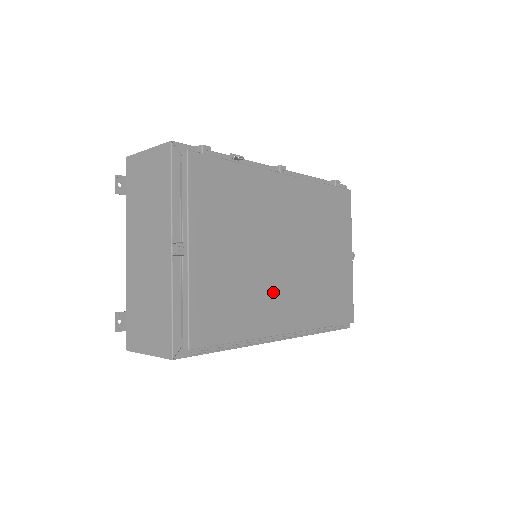
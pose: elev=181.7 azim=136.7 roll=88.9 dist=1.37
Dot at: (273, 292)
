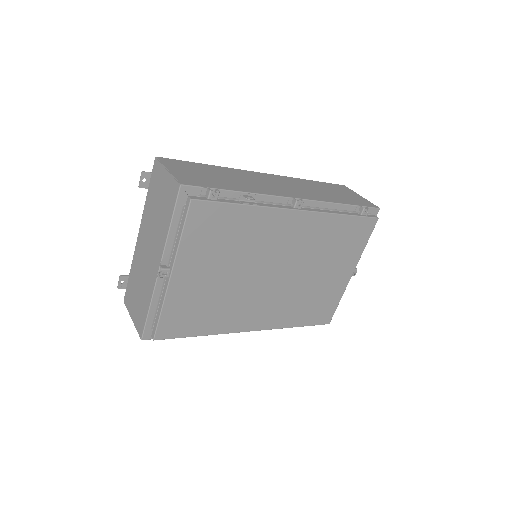
Dot at: (248, 303)
